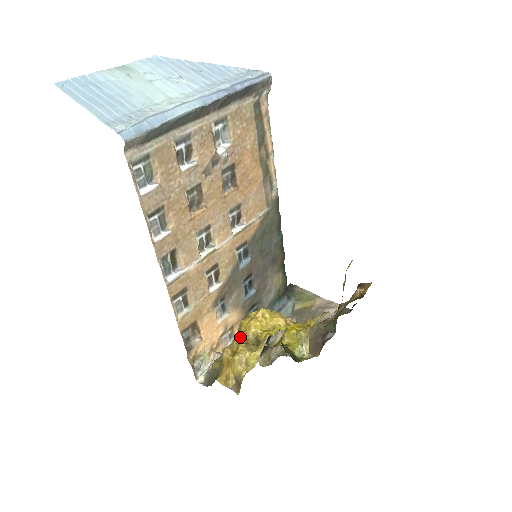
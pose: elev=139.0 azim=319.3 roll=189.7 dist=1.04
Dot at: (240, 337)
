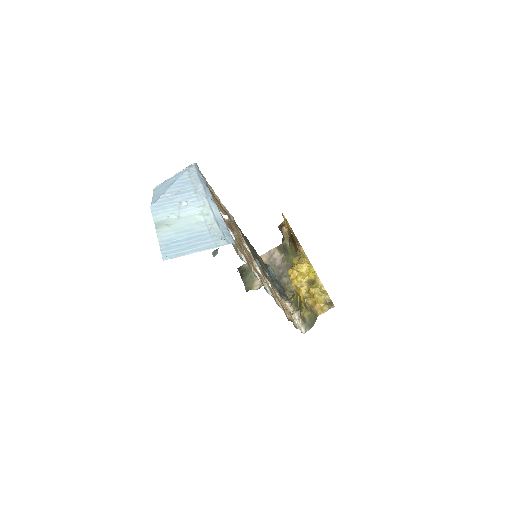
Dot at: (303, 290)
